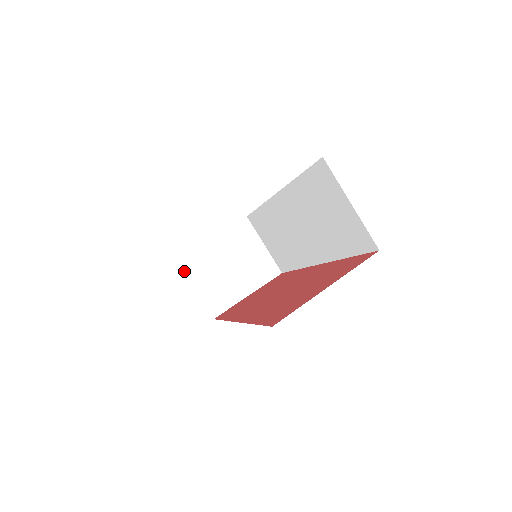
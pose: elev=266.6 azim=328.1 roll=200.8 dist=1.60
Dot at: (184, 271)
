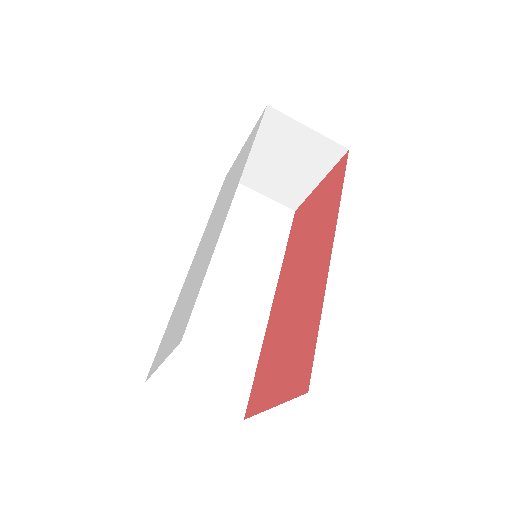
Dot at: (240, 183)
